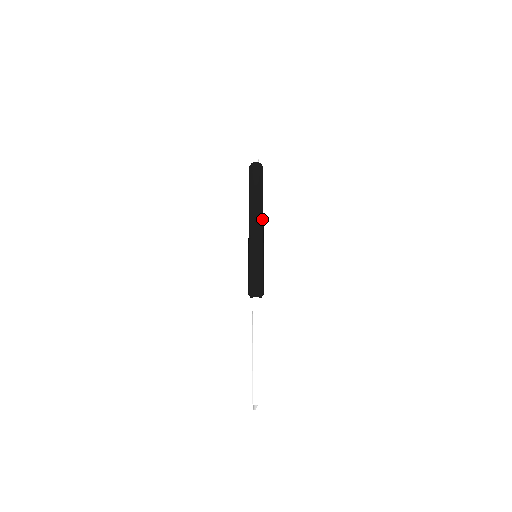
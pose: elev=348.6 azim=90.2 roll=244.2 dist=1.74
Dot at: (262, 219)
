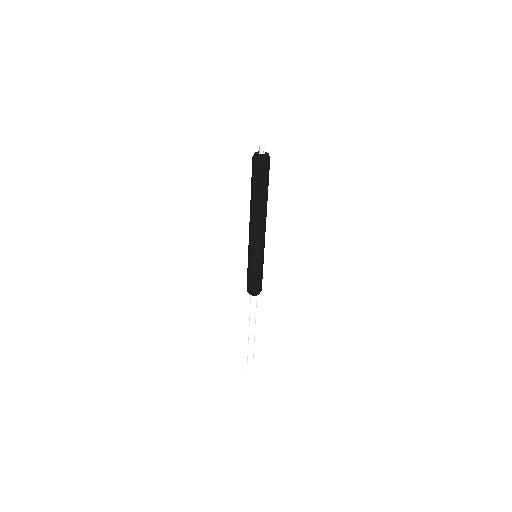
Dot at: (264, 223)
